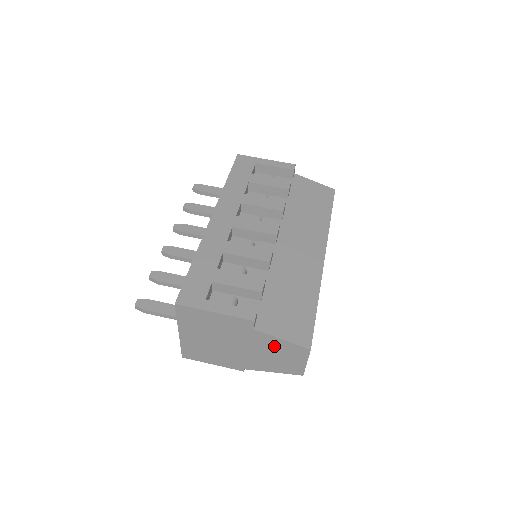
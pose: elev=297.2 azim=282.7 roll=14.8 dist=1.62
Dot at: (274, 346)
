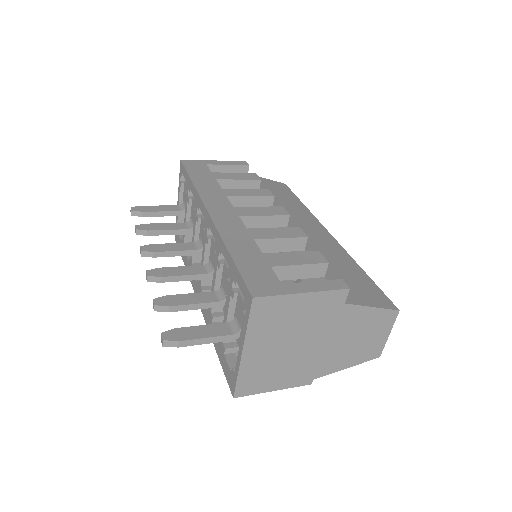
Dot at: (360, 322)
